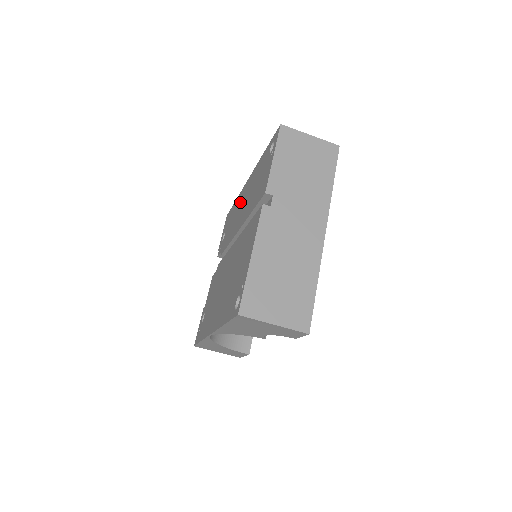
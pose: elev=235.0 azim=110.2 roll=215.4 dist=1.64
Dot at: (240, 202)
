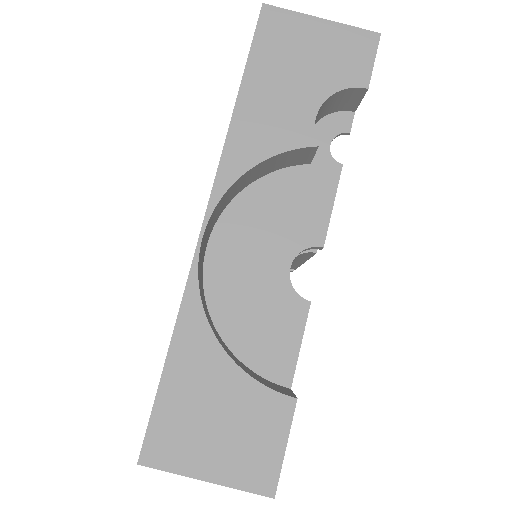
Dot at: occluded
